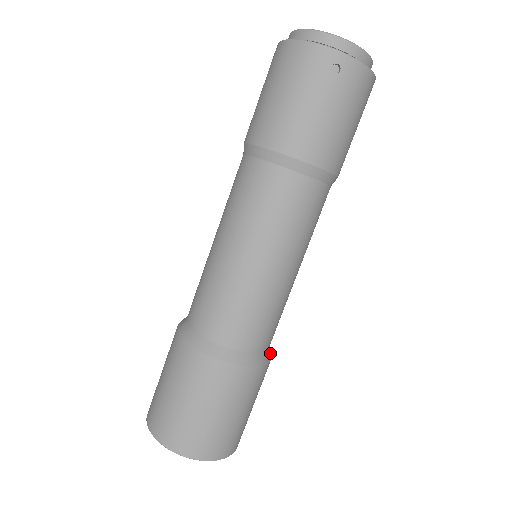
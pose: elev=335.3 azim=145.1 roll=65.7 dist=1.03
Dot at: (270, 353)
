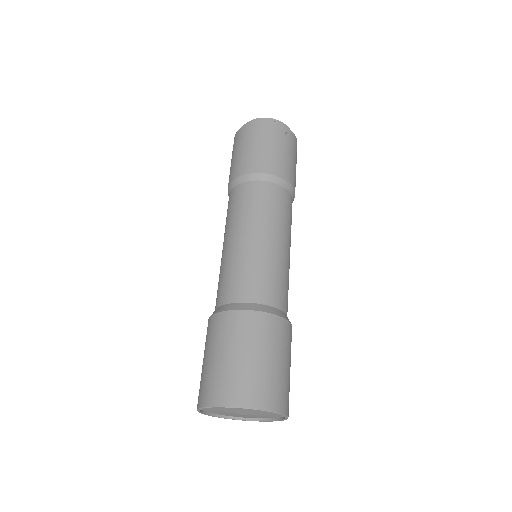
Dot at: occluded
